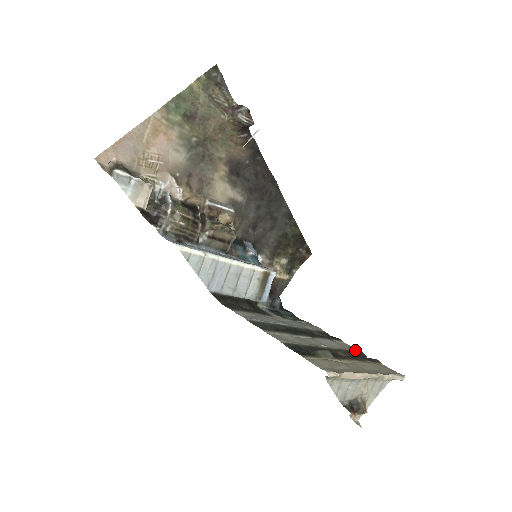
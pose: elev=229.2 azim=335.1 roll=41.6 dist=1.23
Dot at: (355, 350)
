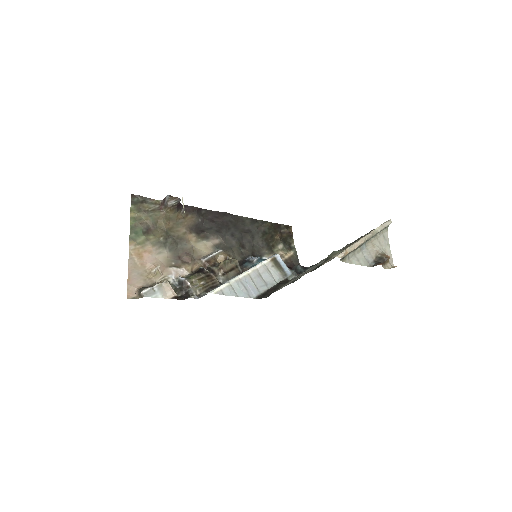
Dot at: (357, 239)
